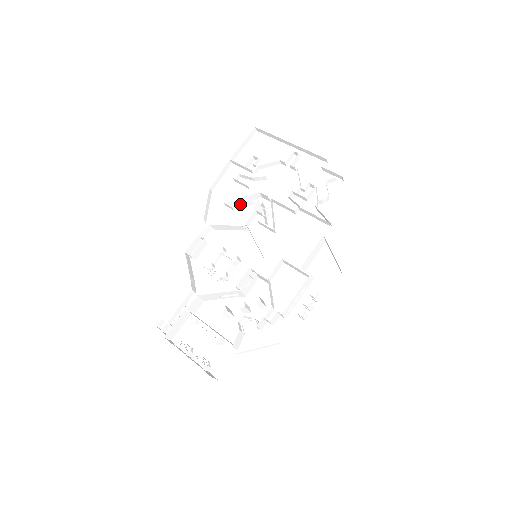
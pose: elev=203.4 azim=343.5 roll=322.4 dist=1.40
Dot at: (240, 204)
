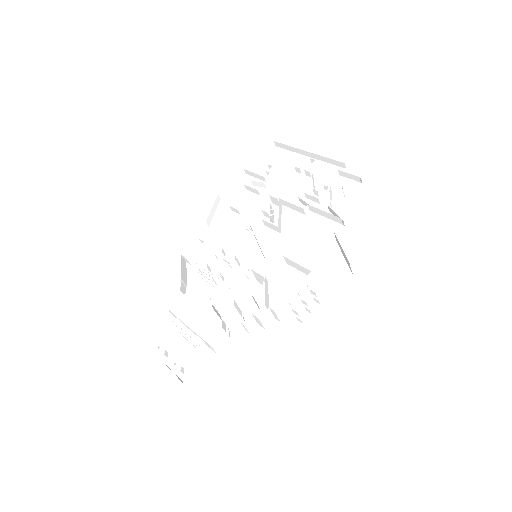
Dot at: occluded
